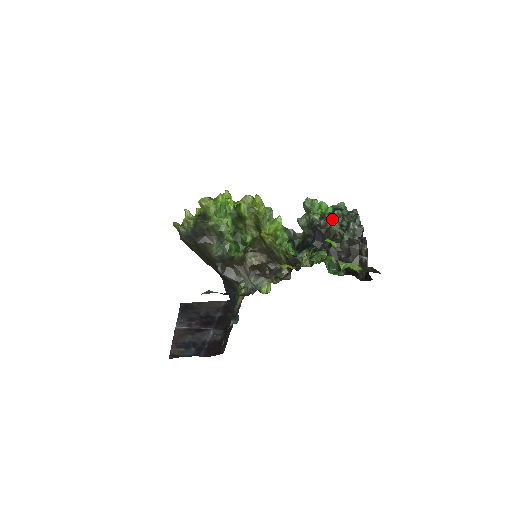
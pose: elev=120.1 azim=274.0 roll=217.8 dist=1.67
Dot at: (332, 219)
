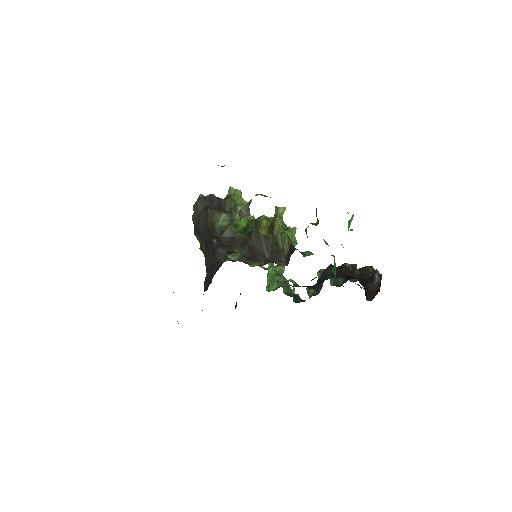
Dot at: occluded
